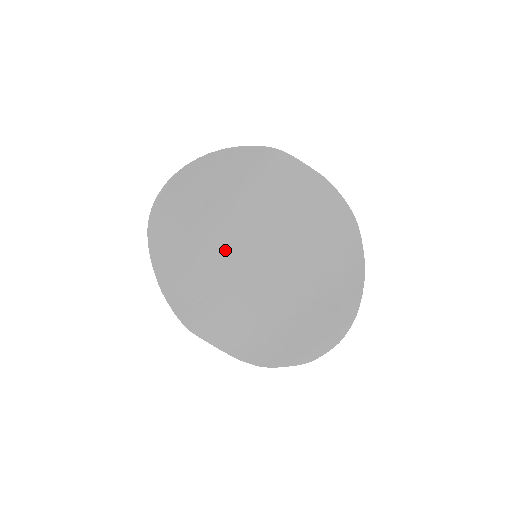
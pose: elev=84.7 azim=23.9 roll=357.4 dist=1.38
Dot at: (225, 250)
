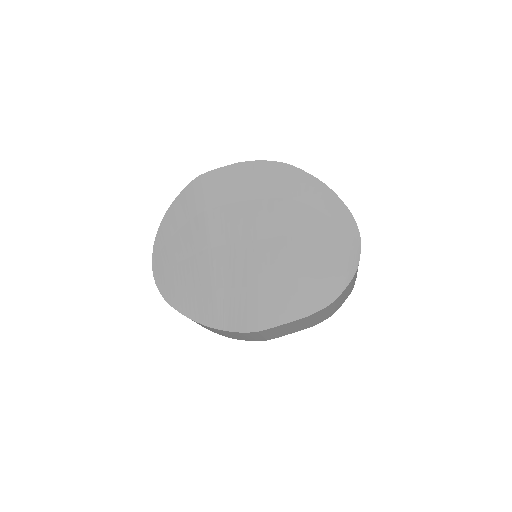
Dot at: (227, 261)
